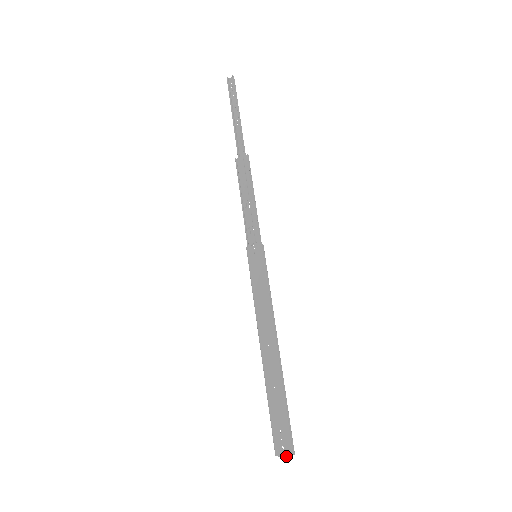
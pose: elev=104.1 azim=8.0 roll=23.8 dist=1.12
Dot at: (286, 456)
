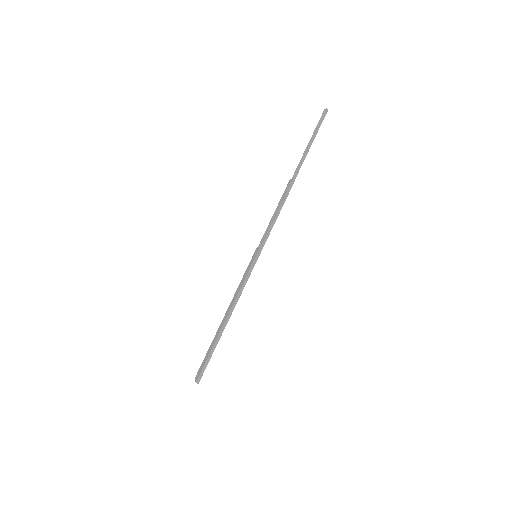
Dot at: (195, 381)
